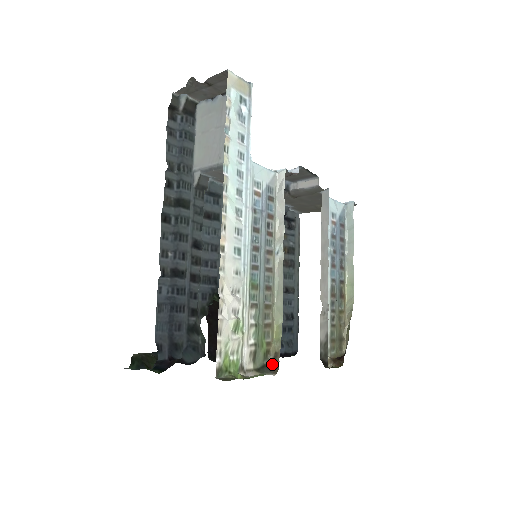
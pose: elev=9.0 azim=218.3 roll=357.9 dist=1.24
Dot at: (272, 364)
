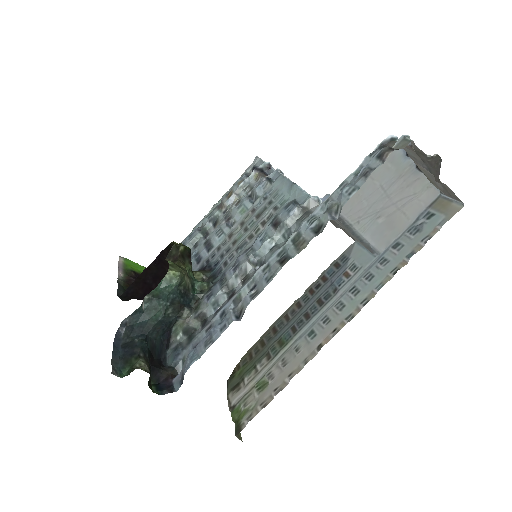
Dot at: occluded
